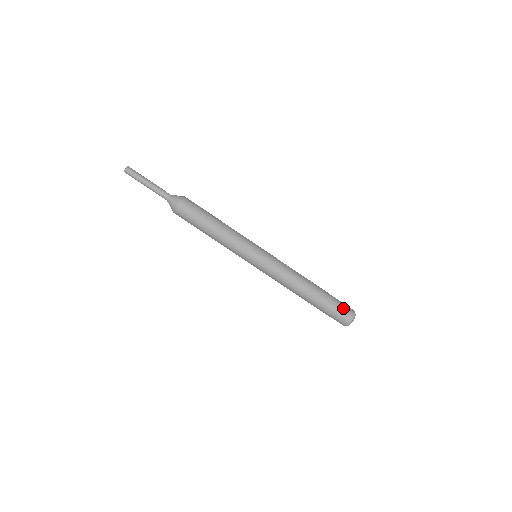
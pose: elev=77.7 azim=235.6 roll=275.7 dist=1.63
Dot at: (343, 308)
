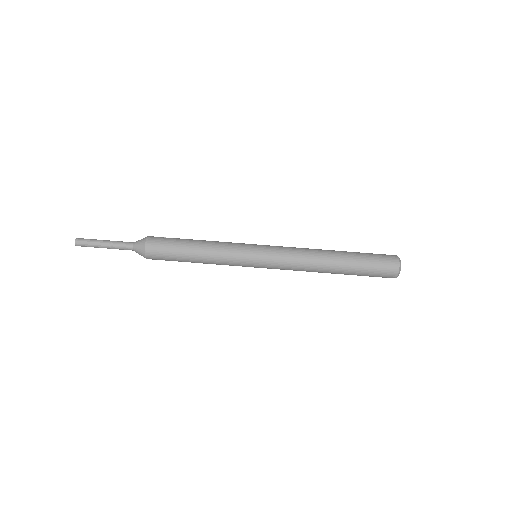
Dot at: (381, 259)
